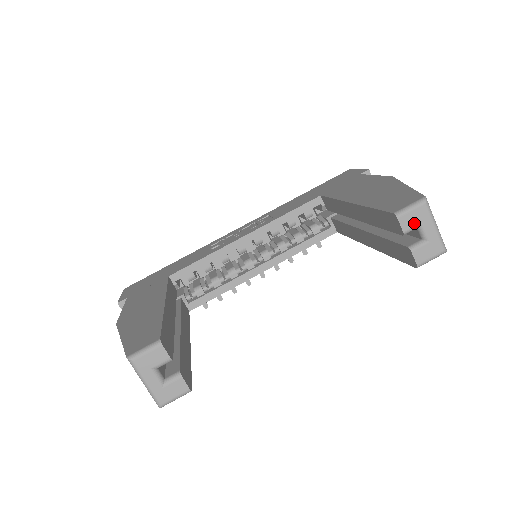
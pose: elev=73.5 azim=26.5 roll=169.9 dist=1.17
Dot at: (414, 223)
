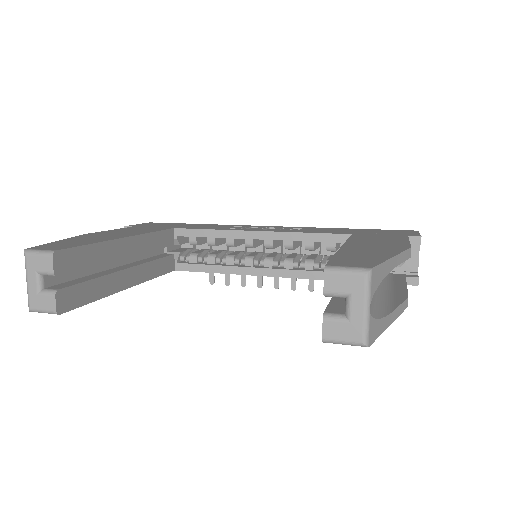
Dot at: (341, 289)
